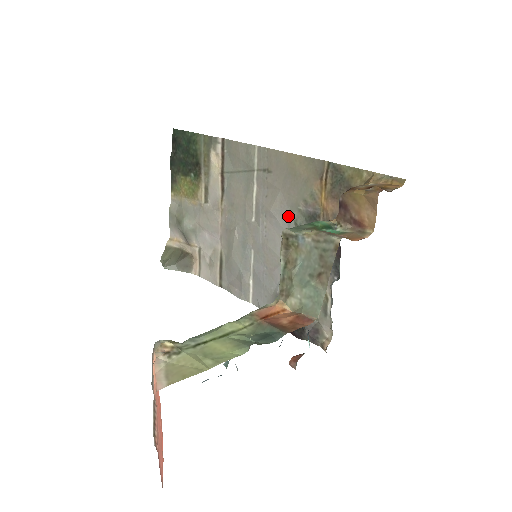
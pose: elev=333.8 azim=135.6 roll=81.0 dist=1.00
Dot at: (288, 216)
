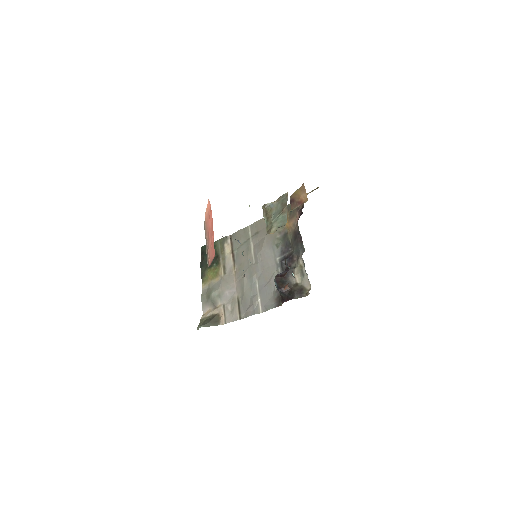
Dot at: (272, 245)
